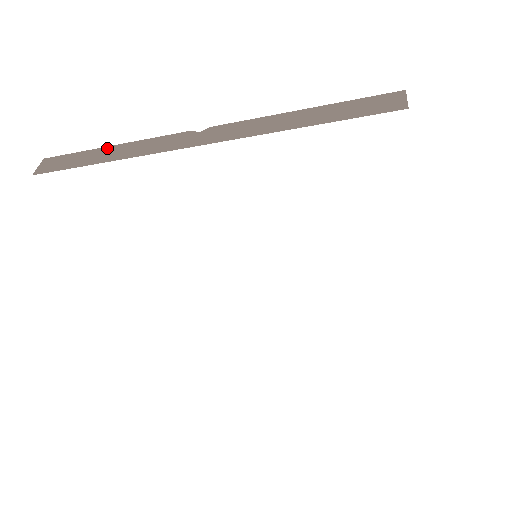
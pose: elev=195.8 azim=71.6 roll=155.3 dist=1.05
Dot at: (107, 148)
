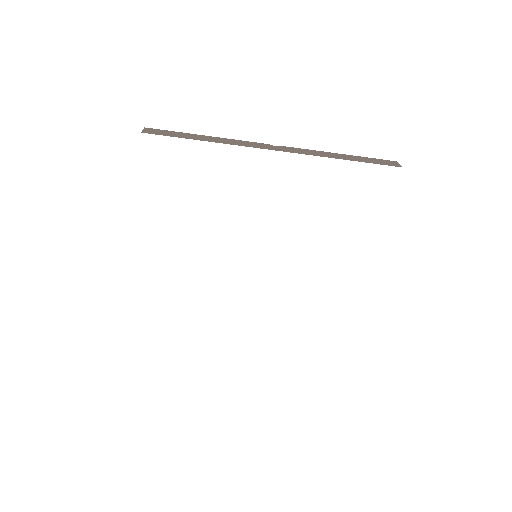
Dot at: (203, 136)
